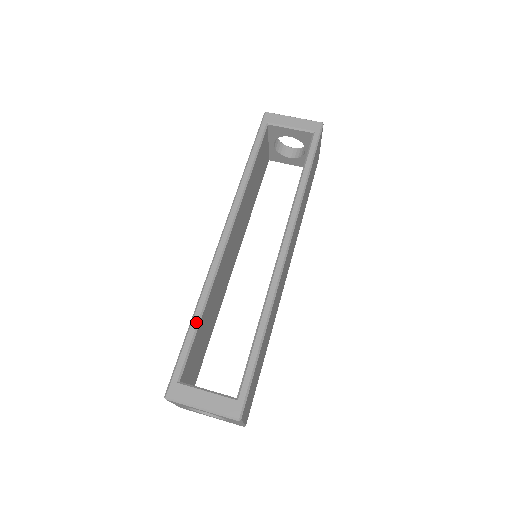
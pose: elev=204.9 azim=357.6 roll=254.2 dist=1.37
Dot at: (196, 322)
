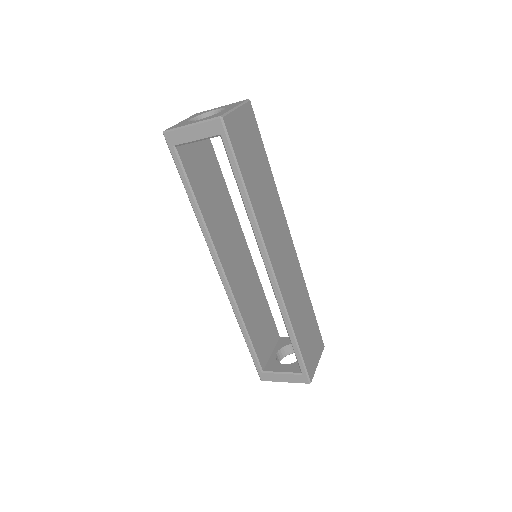
Dot at: (247, 339)
